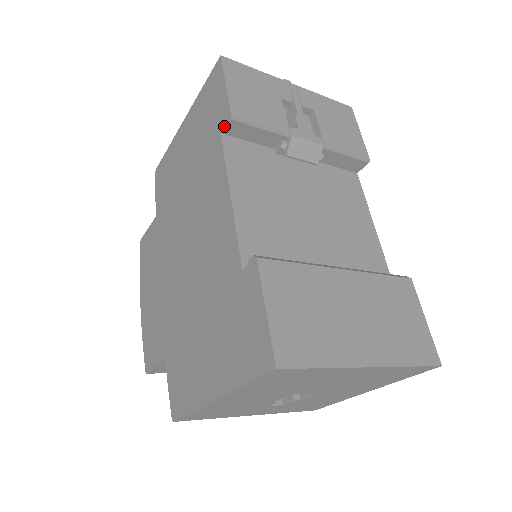
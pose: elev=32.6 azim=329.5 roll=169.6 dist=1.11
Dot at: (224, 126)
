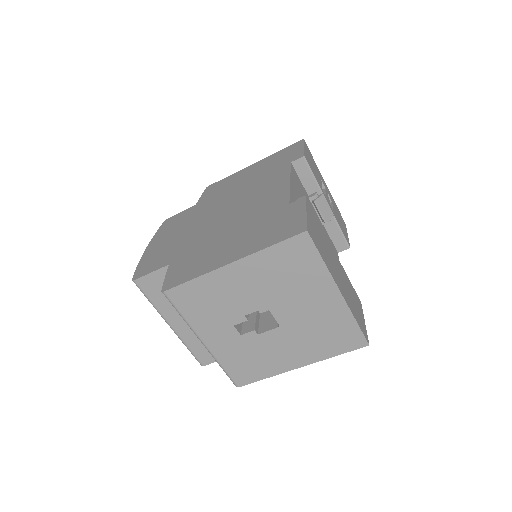
Dot at: (296, 159)
